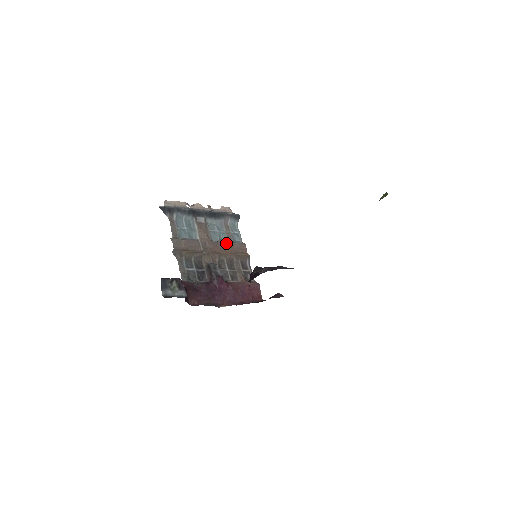
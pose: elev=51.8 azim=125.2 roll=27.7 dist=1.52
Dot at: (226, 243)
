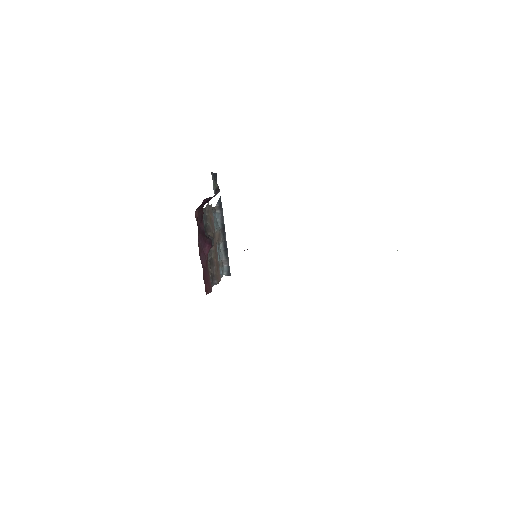
Dot at: occluded
